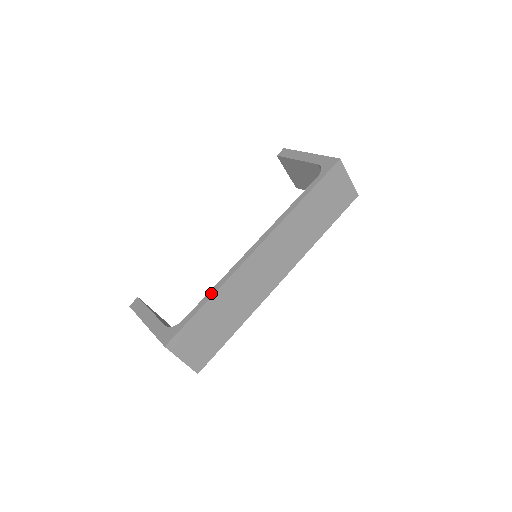
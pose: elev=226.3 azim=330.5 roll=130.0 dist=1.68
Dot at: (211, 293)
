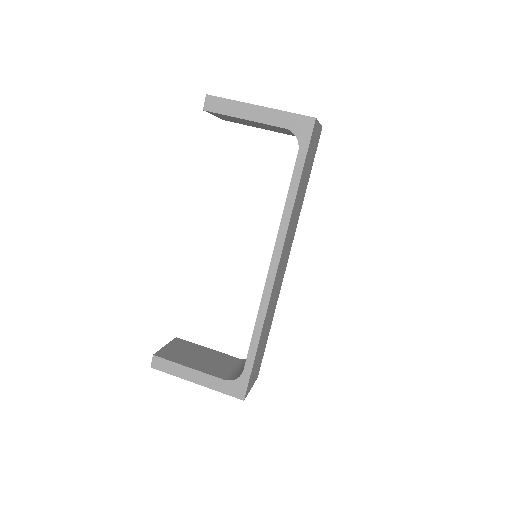
Dot at: (256, 335)
